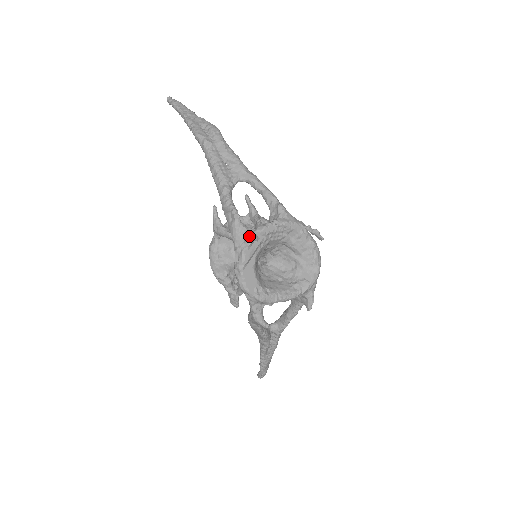
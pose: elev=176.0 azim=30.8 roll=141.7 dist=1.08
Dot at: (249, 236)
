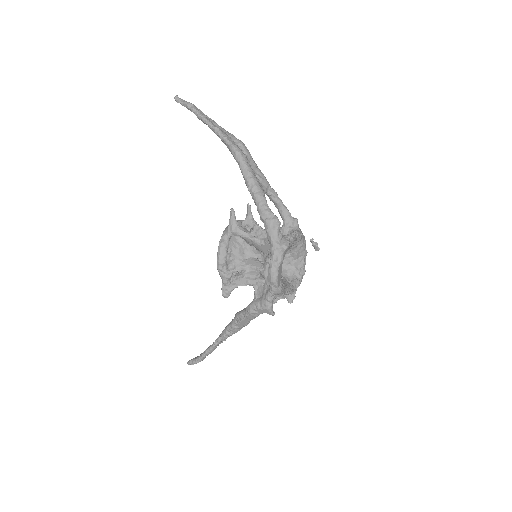
Dot at: (285, 241)
